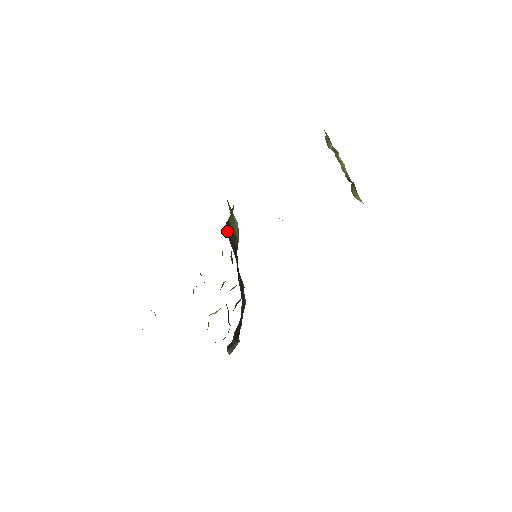
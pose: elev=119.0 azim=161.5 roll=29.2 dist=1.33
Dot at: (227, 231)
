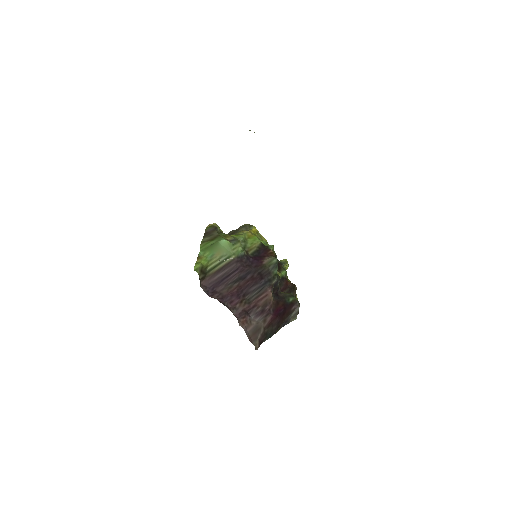
Dot at: (207, 285)
